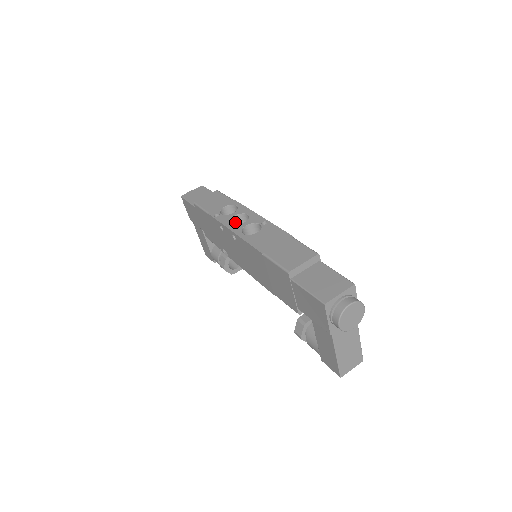
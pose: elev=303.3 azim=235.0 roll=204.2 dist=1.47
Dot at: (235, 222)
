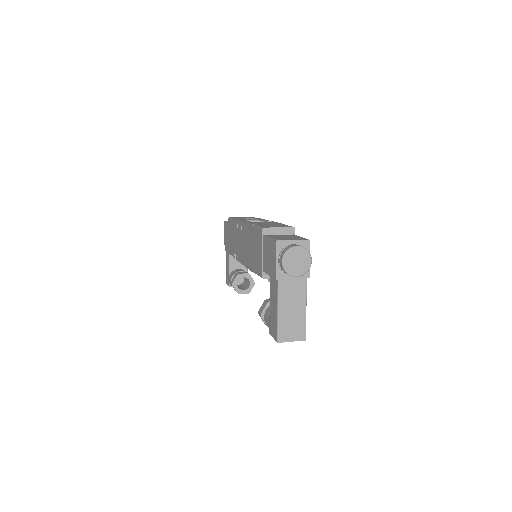
Dot at: occluded
